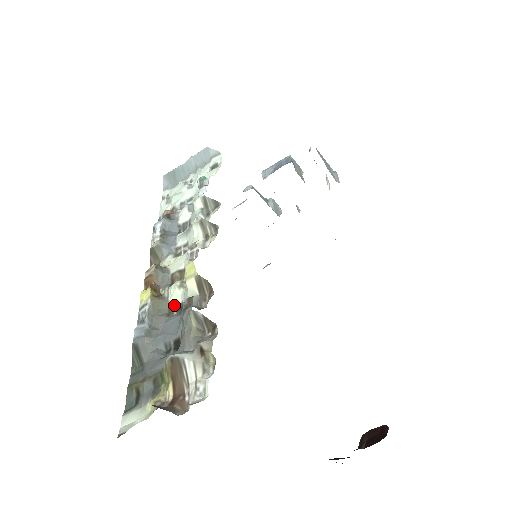
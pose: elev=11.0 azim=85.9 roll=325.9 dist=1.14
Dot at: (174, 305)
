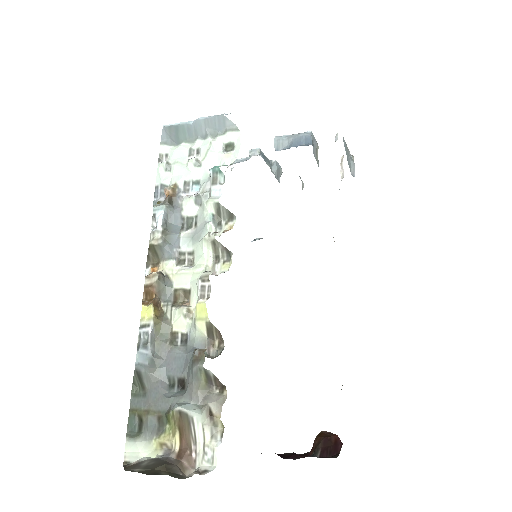
Dot at: (178, 333)
